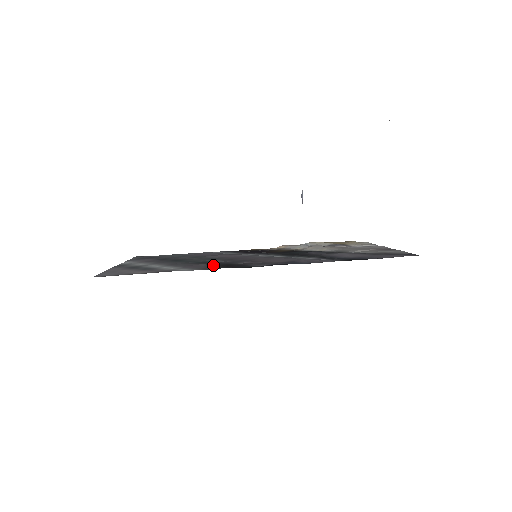
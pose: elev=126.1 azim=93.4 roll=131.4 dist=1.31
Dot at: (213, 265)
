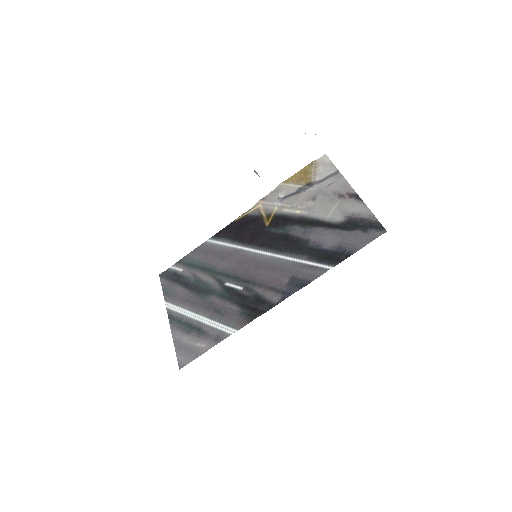
Dot at: (242, 310)
